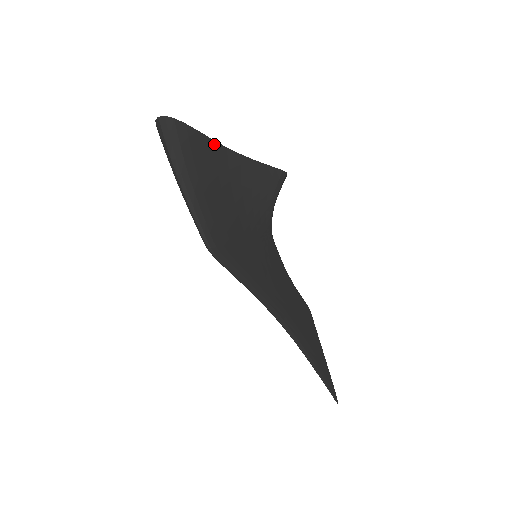
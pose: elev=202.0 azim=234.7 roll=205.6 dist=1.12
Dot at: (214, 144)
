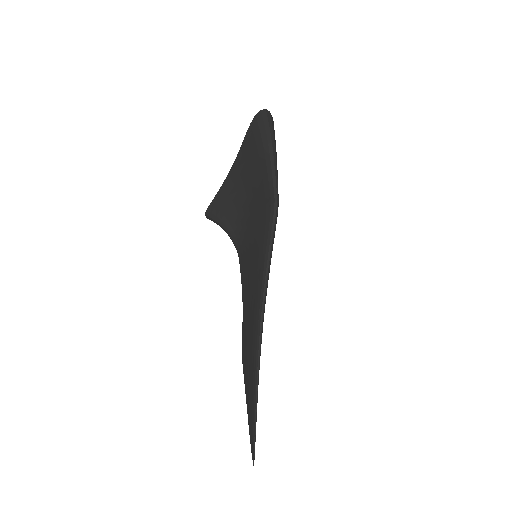
Dot at: occluded
